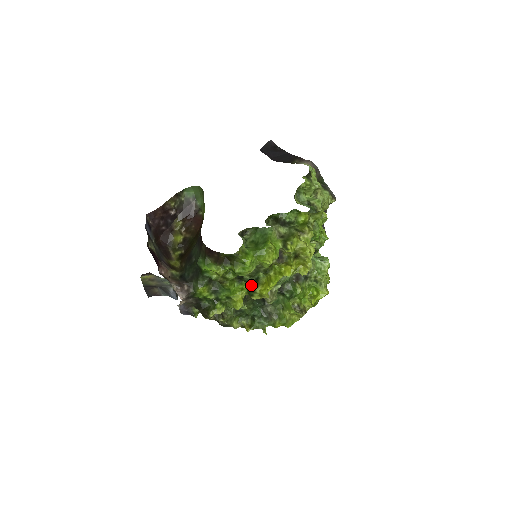
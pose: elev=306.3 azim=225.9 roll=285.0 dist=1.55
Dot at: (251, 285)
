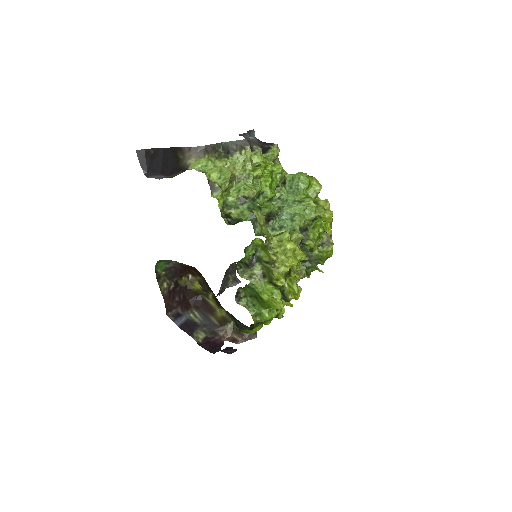
Dot at: occluded
